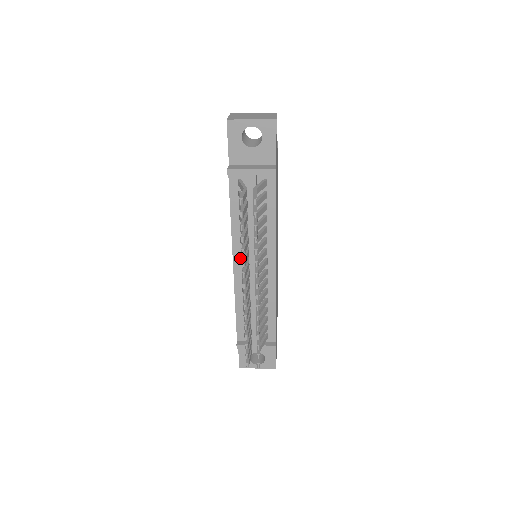
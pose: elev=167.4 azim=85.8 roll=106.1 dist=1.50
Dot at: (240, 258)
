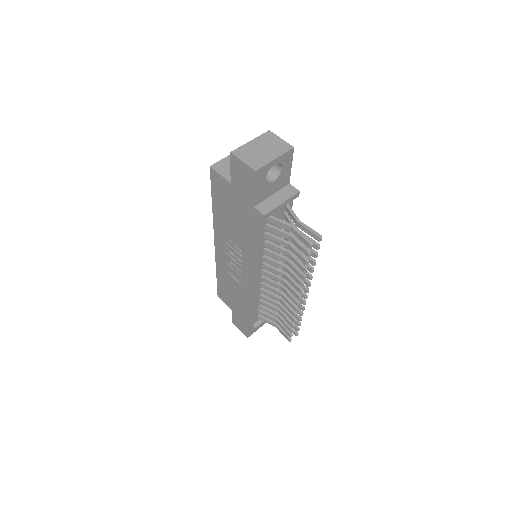
Dot at: (261, 271)
